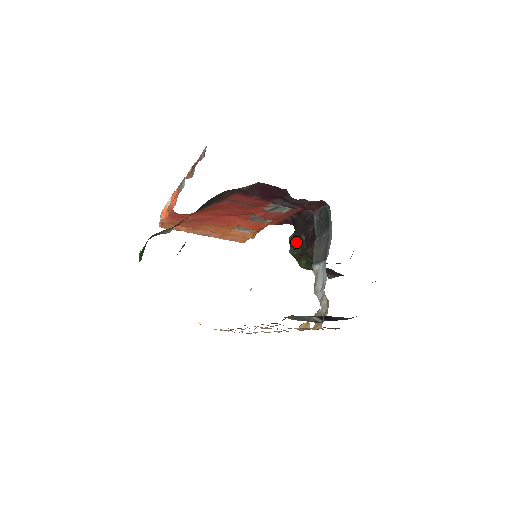
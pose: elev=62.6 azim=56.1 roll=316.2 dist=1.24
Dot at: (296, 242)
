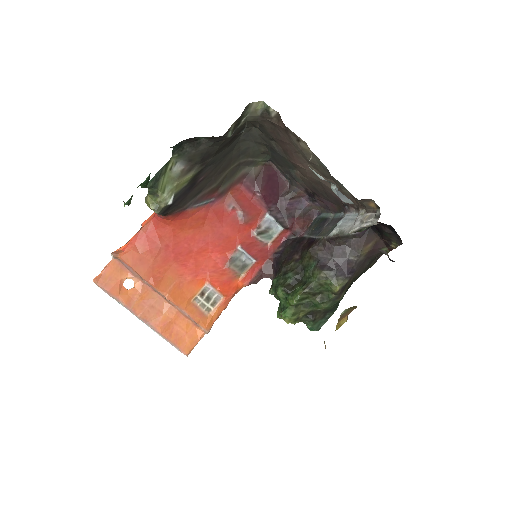
Dot at: (287, 267)
